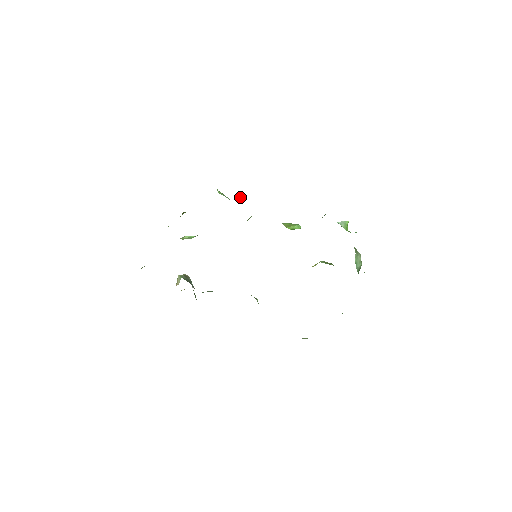
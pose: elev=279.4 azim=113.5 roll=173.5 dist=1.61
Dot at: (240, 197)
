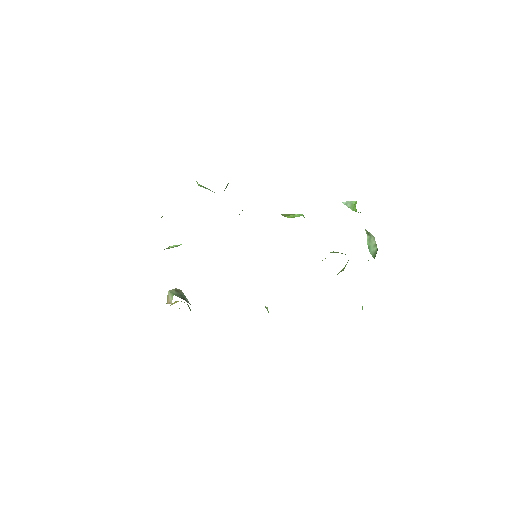
Dot at: occluded
